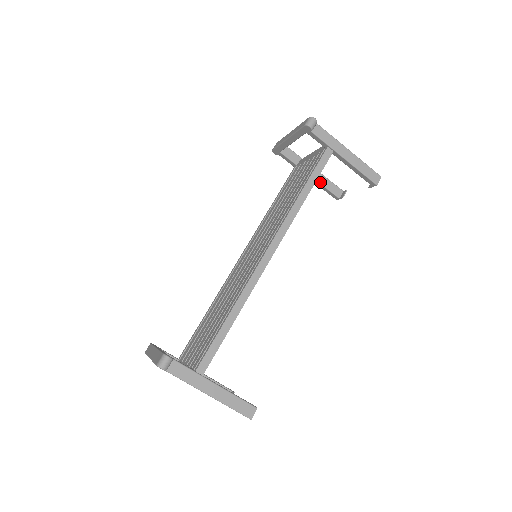
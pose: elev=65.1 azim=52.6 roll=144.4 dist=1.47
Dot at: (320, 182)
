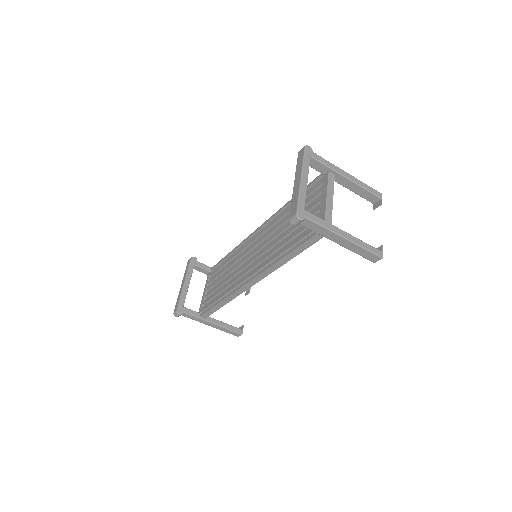
Dot at: (351, 190)
